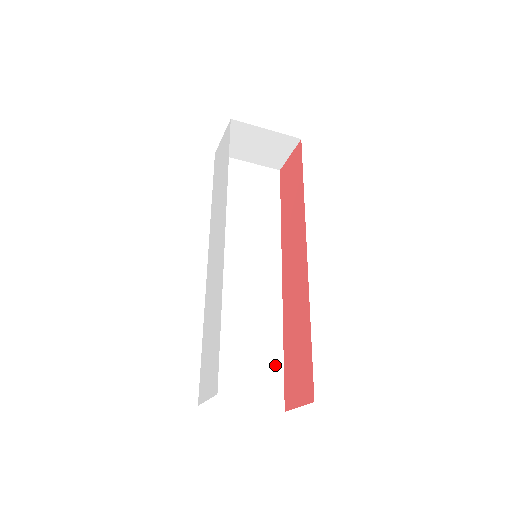
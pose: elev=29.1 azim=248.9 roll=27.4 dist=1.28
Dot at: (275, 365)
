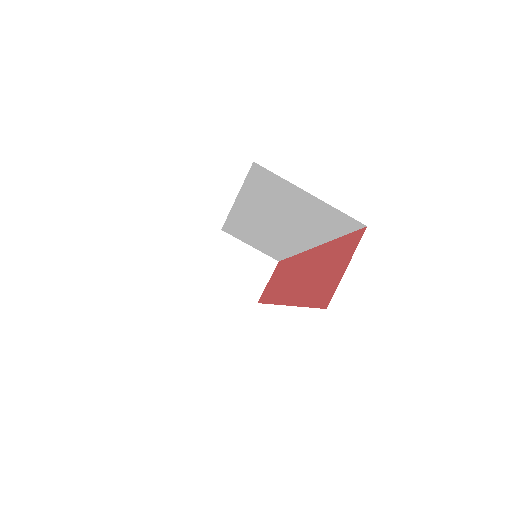
Dot at: occluded
